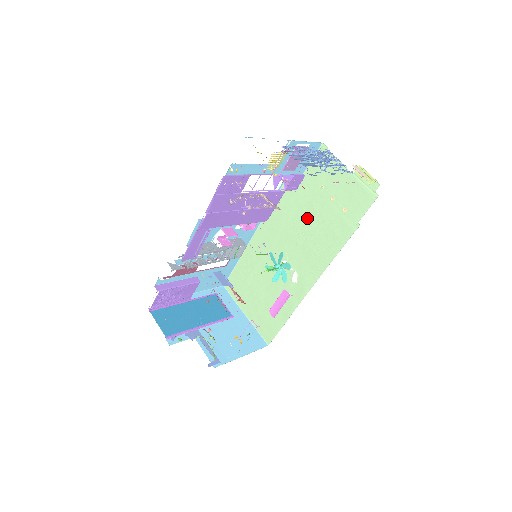
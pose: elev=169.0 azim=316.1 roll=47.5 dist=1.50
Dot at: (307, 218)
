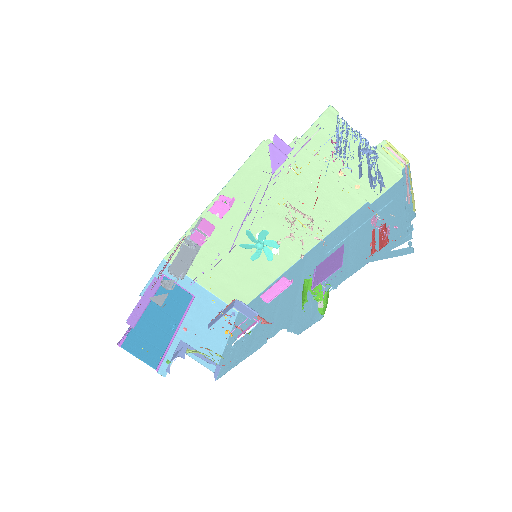
Dot at: (295, 189)
